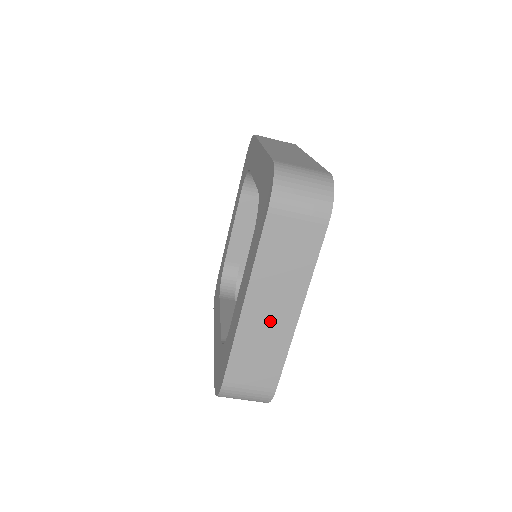
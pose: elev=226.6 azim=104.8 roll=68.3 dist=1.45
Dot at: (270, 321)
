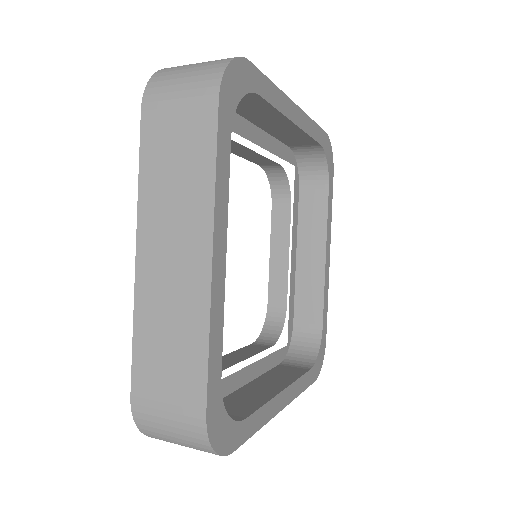
Dot at: occluded
